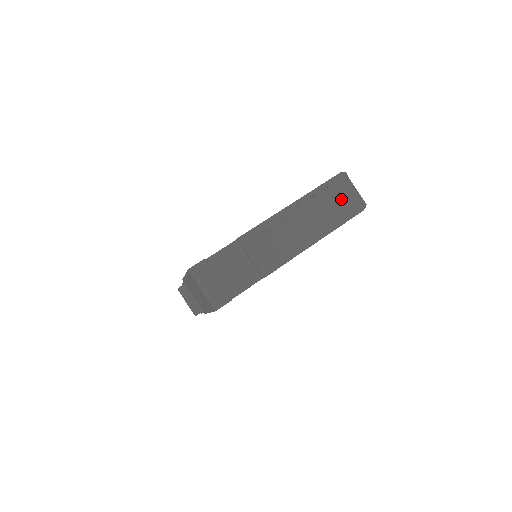
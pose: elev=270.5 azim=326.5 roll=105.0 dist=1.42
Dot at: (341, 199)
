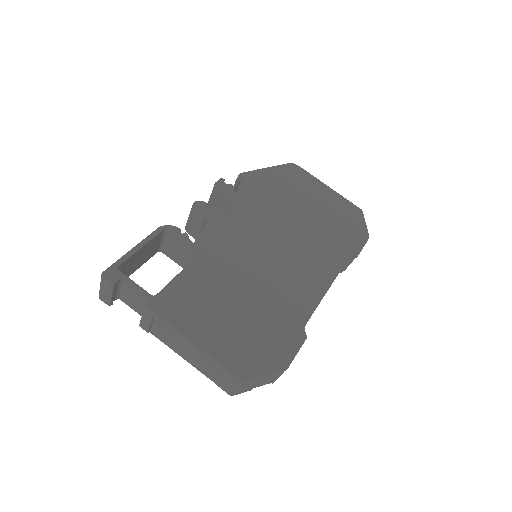
Dot at: (224, 380)
